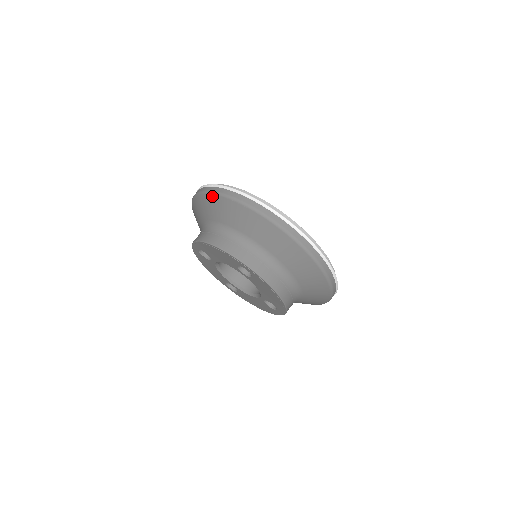
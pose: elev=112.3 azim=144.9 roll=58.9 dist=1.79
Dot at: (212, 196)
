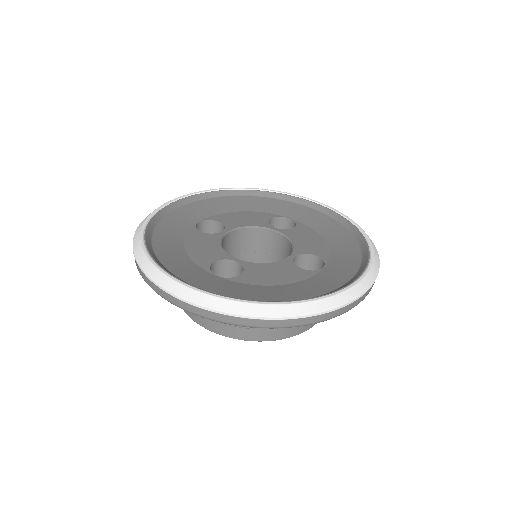
Dot at: occluded
